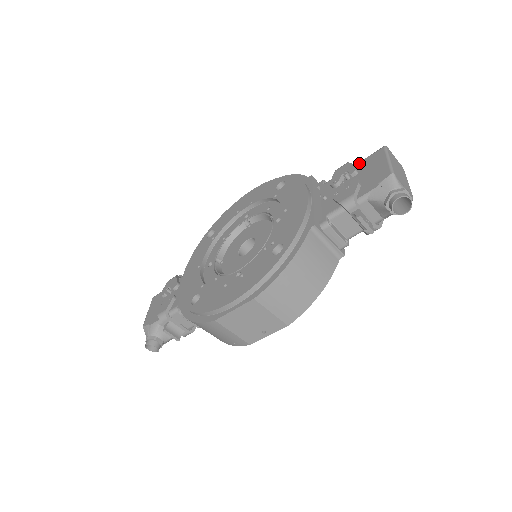
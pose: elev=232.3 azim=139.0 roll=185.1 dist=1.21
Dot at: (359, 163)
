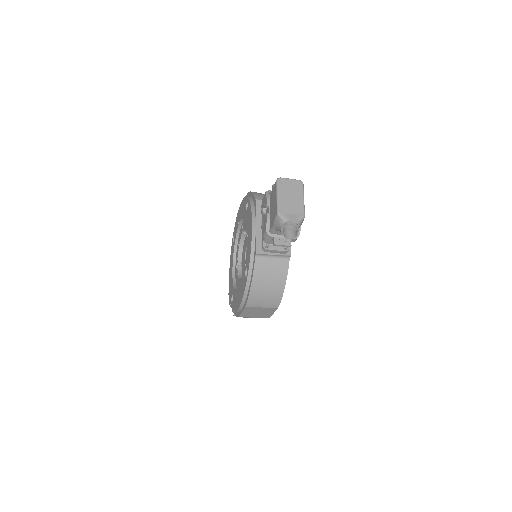
Dot at: (271, 192)
